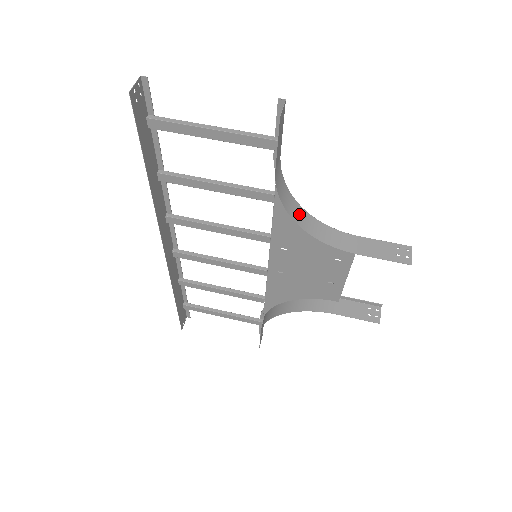
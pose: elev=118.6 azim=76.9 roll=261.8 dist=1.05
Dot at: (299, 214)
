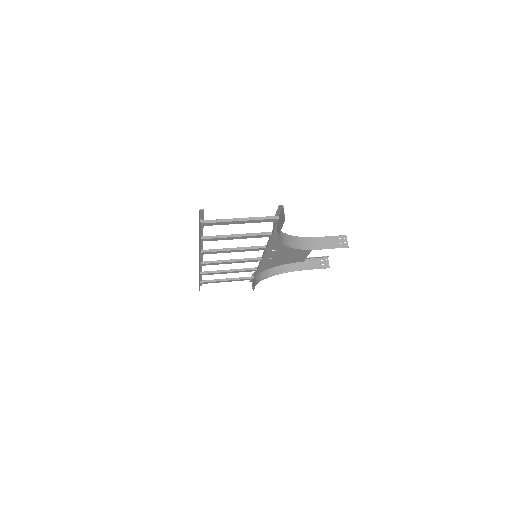
Dot at: (286, 240)
